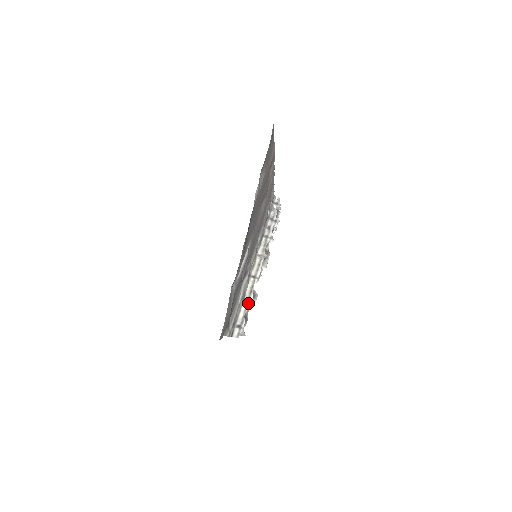
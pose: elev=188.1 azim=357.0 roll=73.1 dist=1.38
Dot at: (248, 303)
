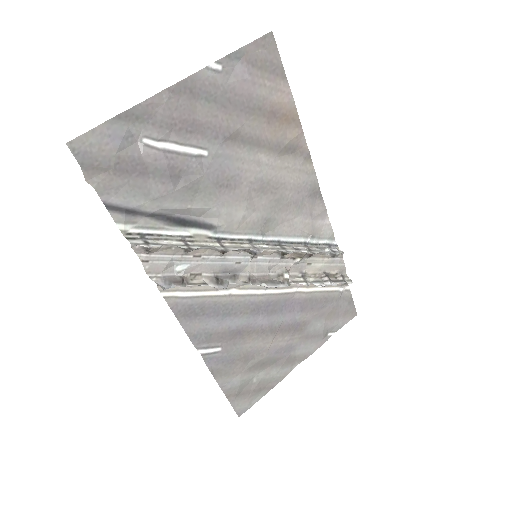
Dot at: (185, 246)
